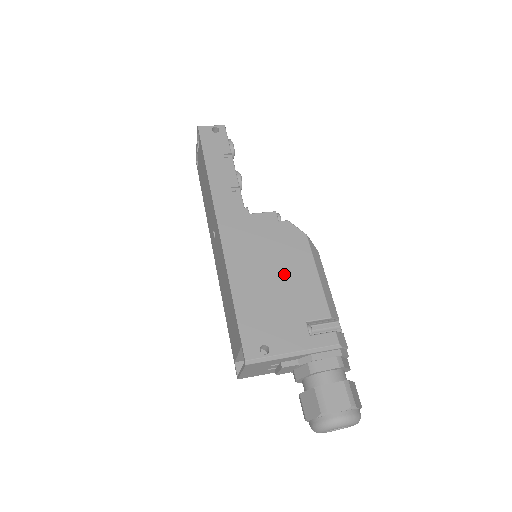
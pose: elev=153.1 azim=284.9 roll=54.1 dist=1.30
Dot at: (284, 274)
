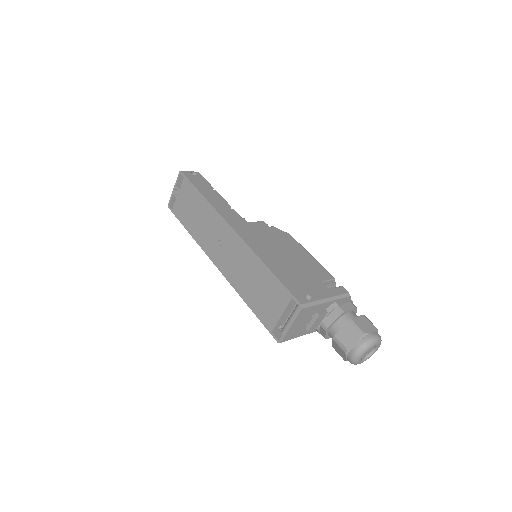
Dot at: (292, 255)
